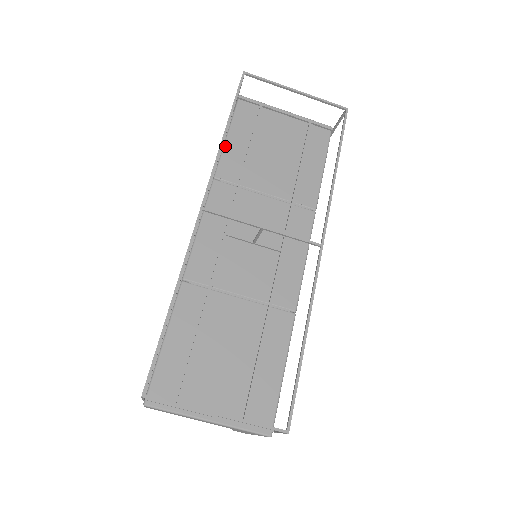
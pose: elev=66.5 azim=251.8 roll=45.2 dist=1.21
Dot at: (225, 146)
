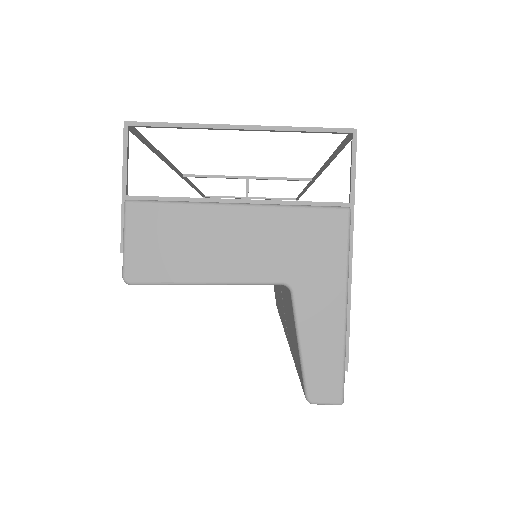
Dot at: occluded
